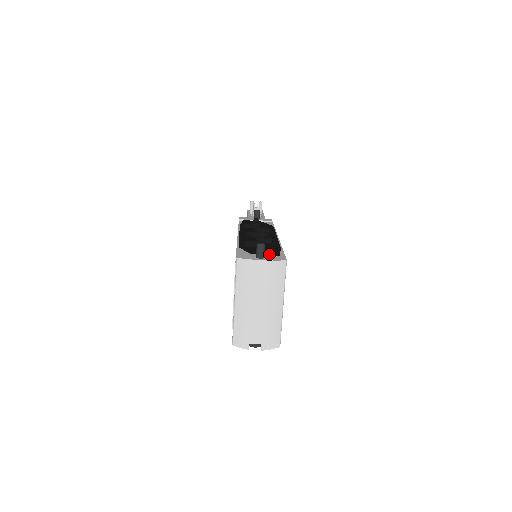
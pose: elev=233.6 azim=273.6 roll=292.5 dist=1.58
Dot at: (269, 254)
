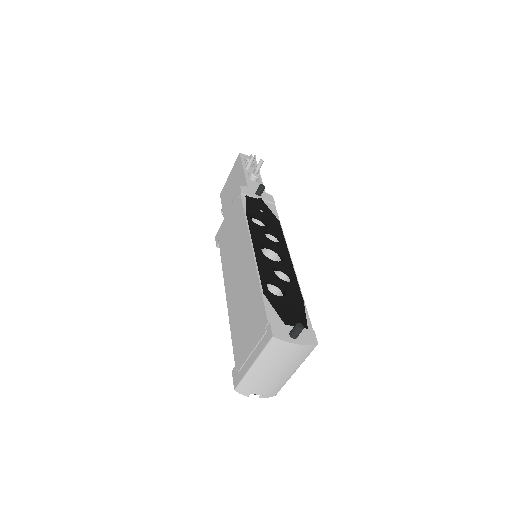
Dot at: (298, 322)
